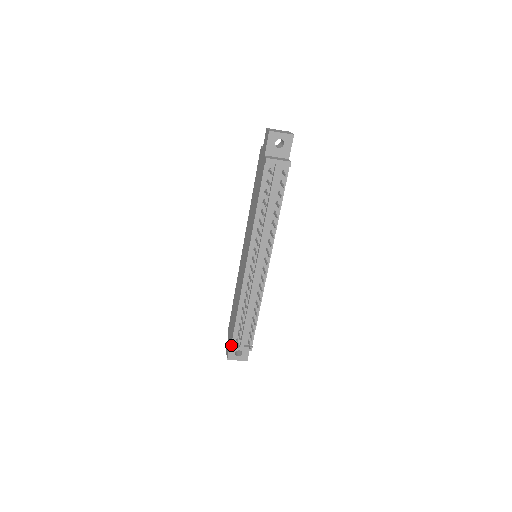
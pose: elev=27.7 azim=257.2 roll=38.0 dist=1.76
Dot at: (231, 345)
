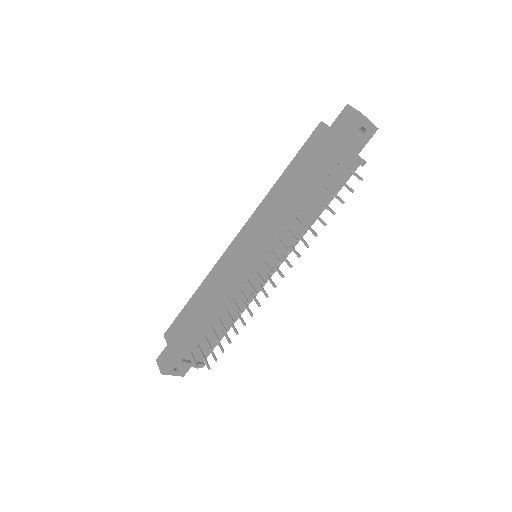
Dot at: (182, 360)
